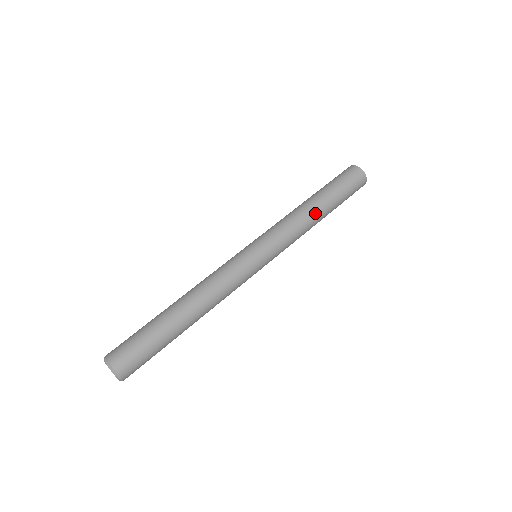
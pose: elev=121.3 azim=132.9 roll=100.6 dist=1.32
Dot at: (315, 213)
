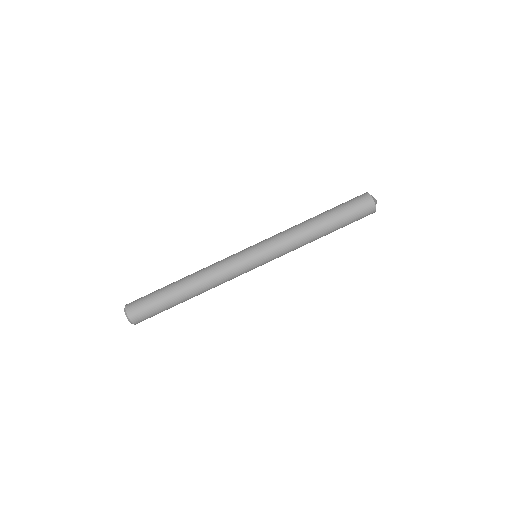
Dot at: occluded
